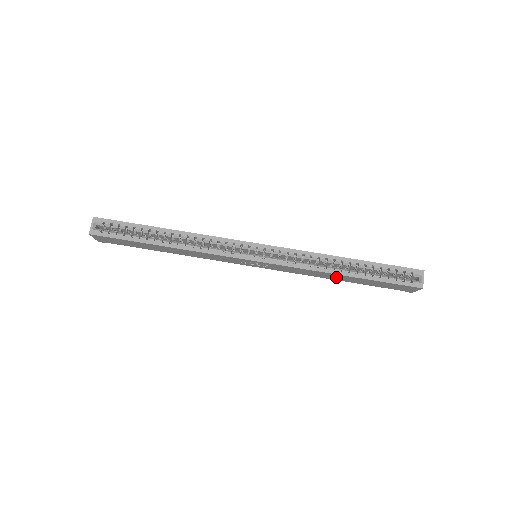
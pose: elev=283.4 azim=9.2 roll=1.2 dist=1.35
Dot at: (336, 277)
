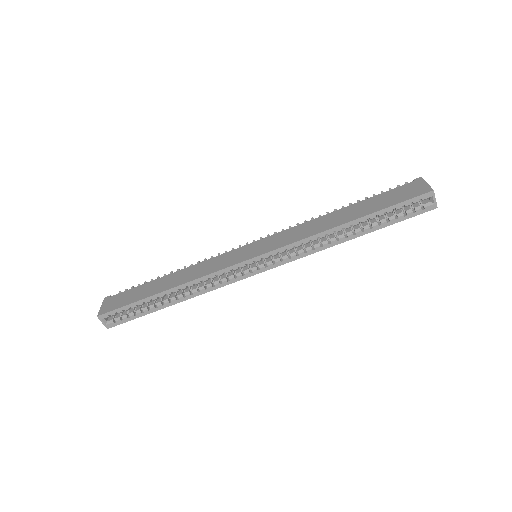
Dot at: occluded
